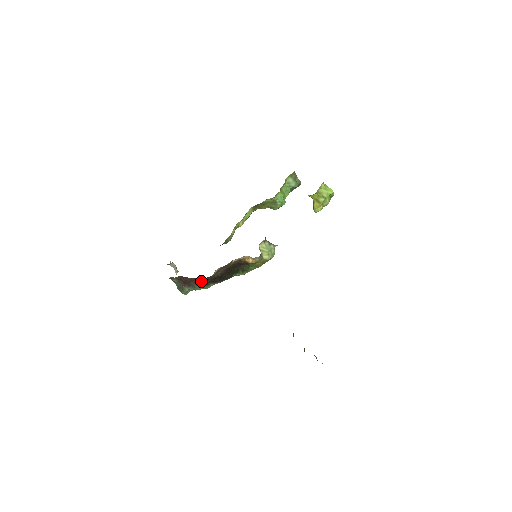
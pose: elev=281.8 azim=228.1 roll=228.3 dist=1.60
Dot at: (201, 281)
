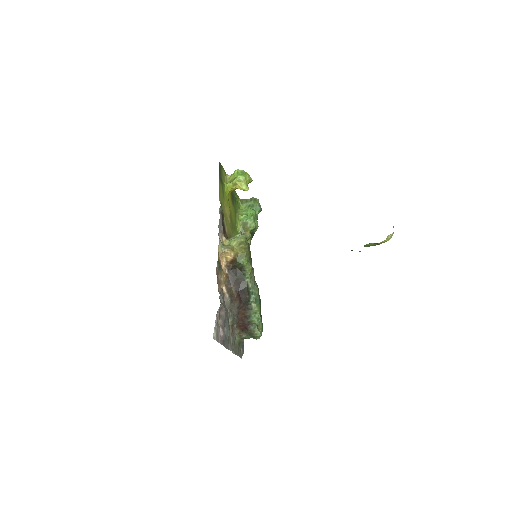
Dot at: (243, 312)
